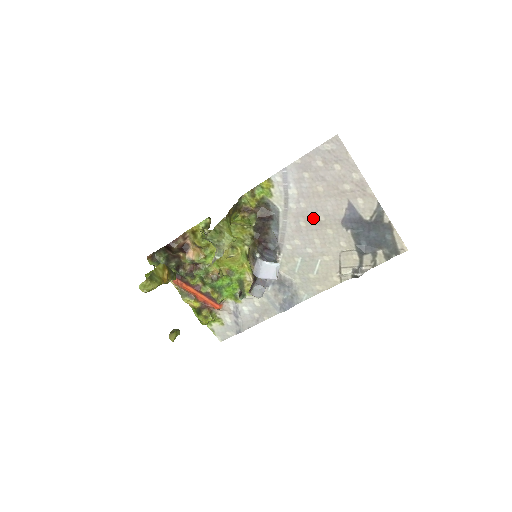
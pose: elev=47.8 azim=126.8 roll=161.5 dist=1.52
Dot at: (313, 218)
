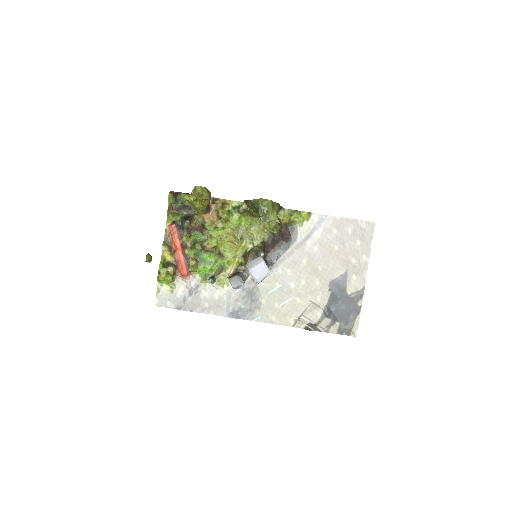
Dot at: (315, 263)
